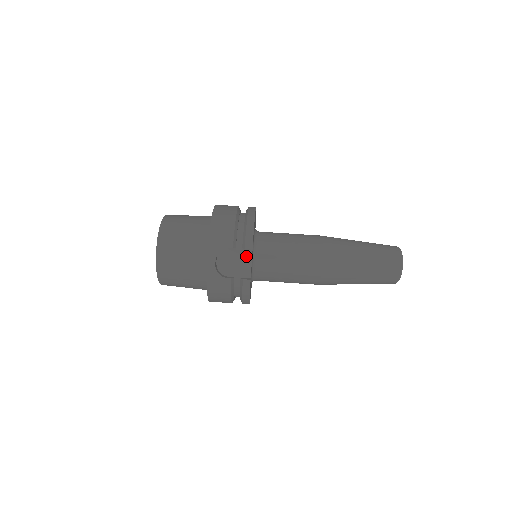
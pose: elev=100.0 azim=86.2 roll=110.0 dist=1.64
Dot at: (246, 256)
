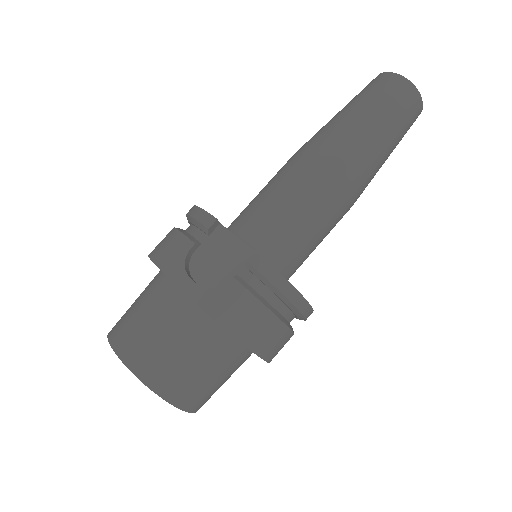
Dot at: (223, 239)
